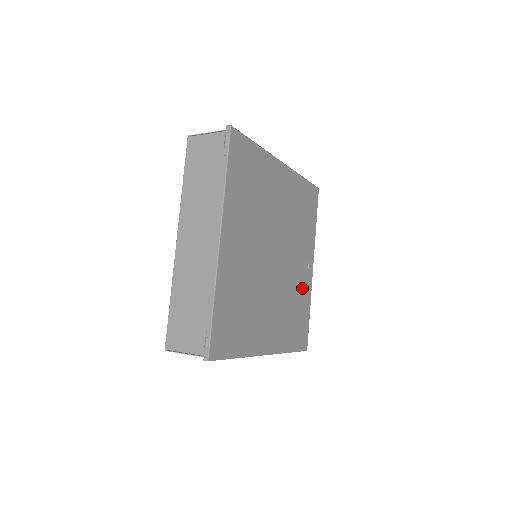
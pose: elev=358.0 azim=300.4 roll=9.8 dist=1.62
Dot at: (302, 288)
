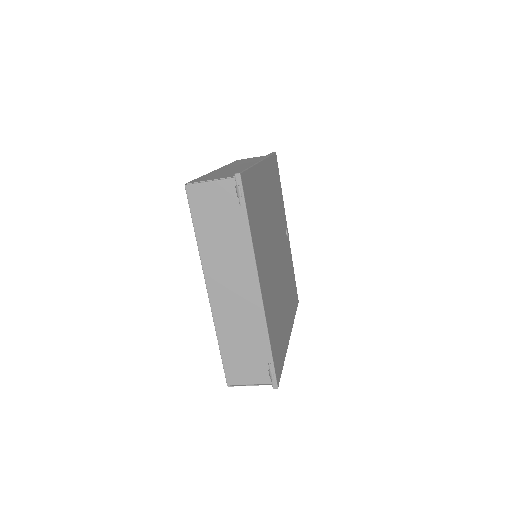
Dot at: (288, 257)
